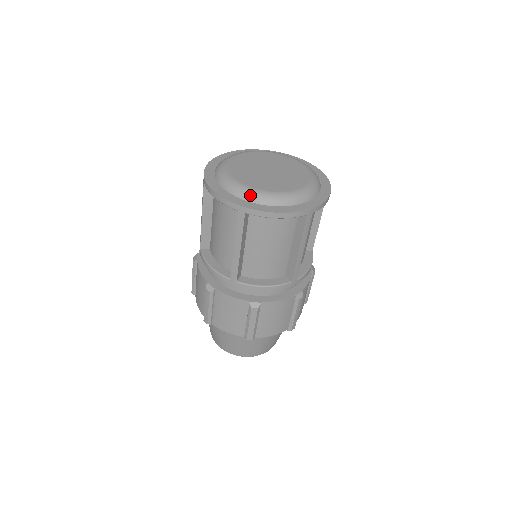
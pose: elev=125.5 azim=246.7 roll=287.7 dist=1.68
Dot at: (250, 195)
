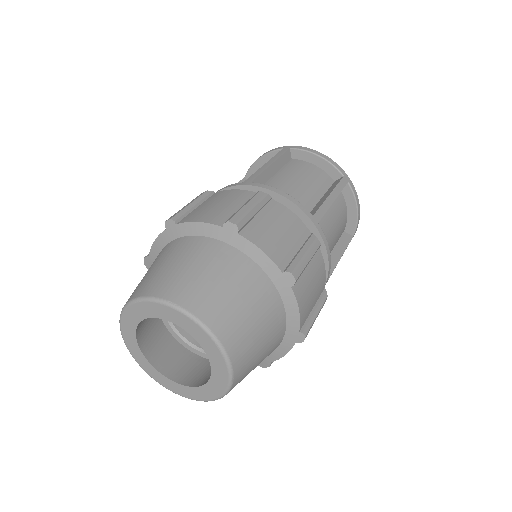
Dot at: occluded
